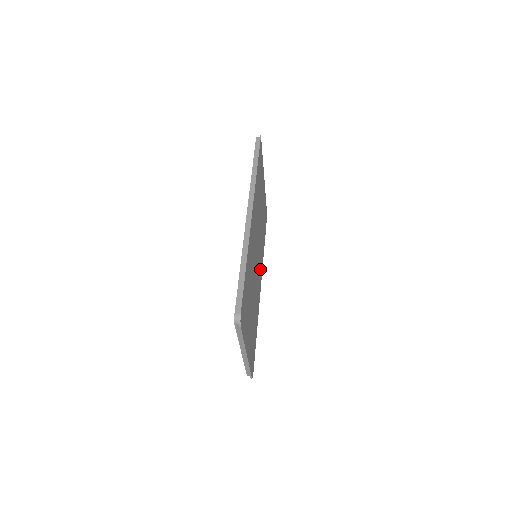
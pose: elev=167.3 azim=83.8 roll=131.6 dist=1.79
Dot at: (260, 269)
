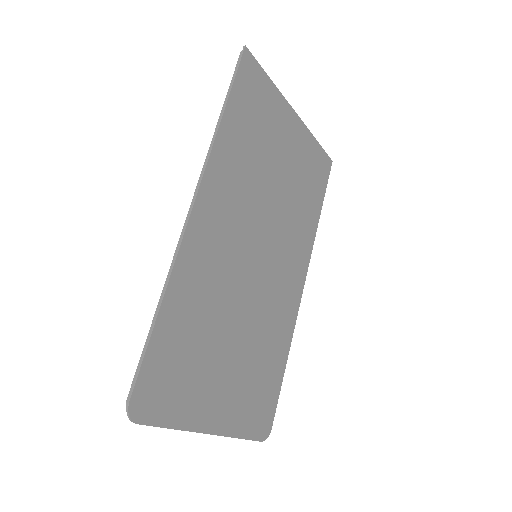
Dot at: (294, 262)
